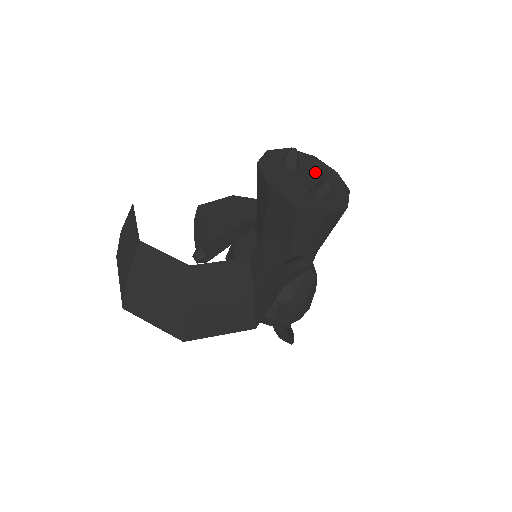
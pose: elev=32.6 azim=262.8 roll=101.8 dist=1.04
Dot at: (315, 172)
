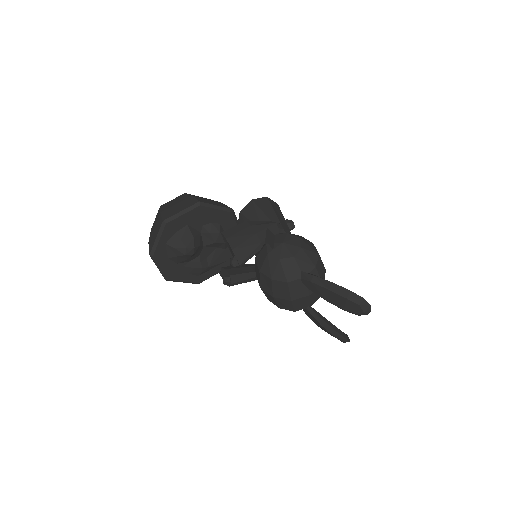
Dot at: occluded
